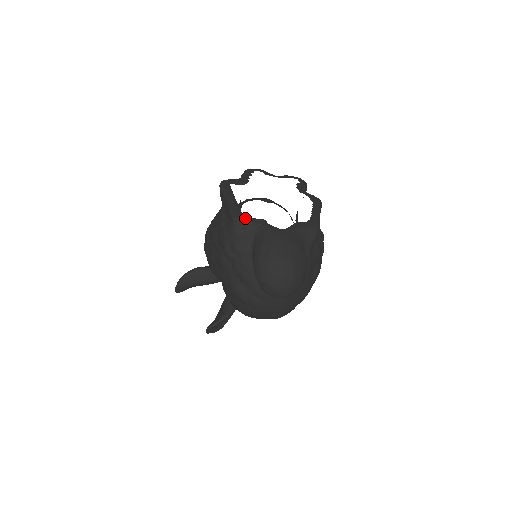
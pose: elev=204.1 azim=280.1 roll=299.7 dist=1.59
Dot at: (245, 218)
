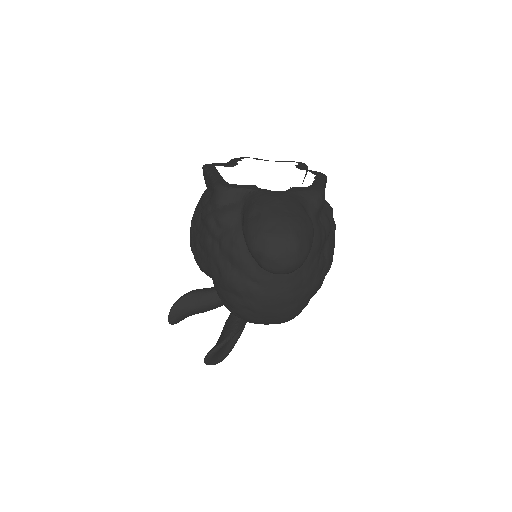
Dot at: (230, 185)
